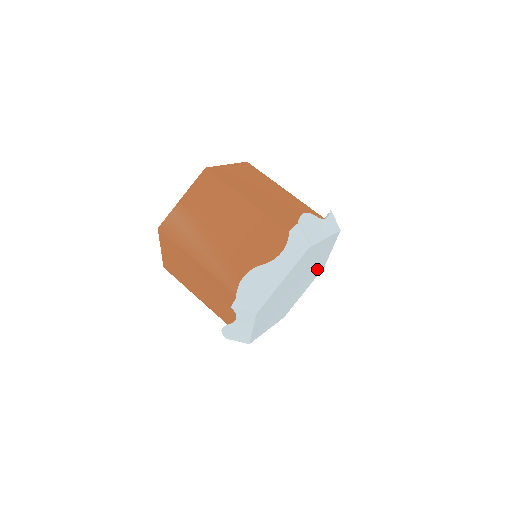
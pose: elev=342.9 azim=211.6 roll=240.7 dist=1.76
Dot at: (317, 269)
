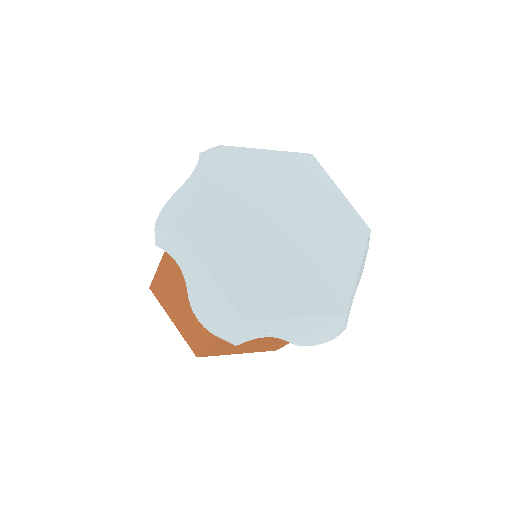
Dot at: (338, 221)
